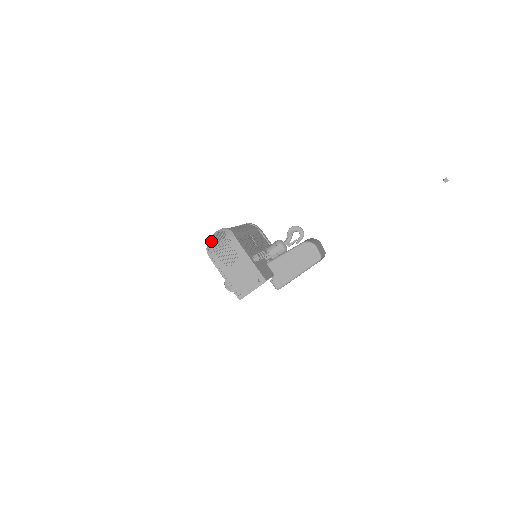
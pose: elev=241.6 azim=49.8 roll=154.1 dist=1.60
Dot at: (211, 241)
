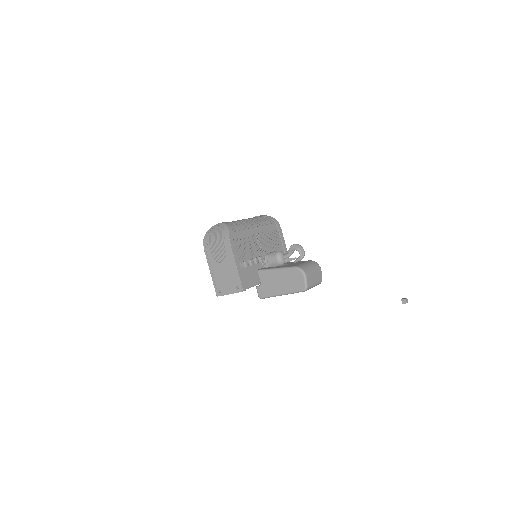
Dot at: (211, 231)
